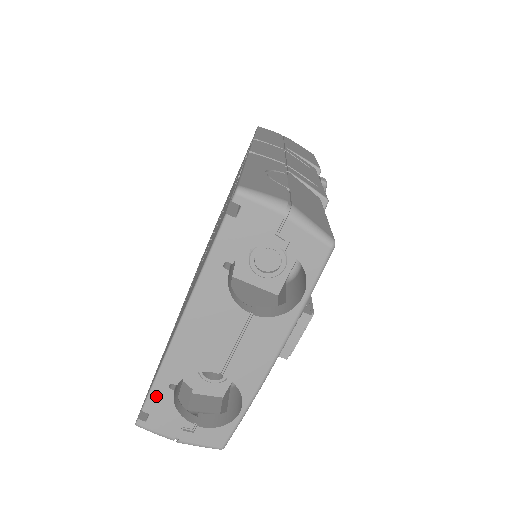
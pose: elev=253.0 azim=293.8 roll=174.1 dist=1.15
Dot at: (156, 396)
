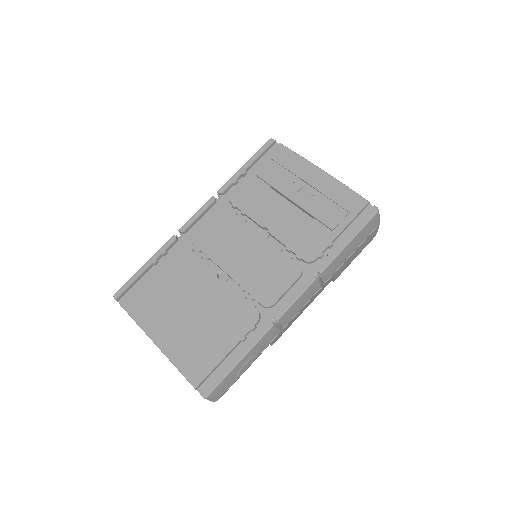
Dot at: (128, 314)
